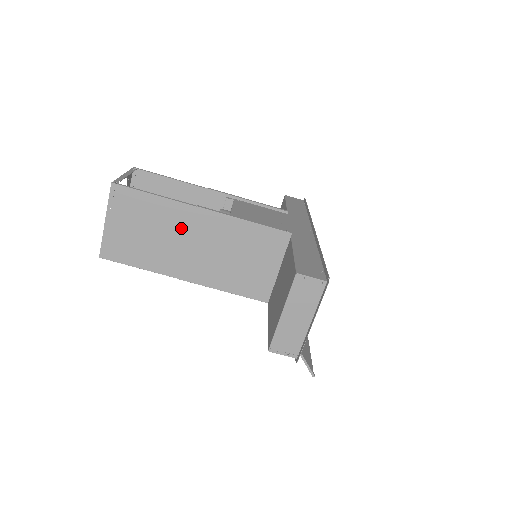
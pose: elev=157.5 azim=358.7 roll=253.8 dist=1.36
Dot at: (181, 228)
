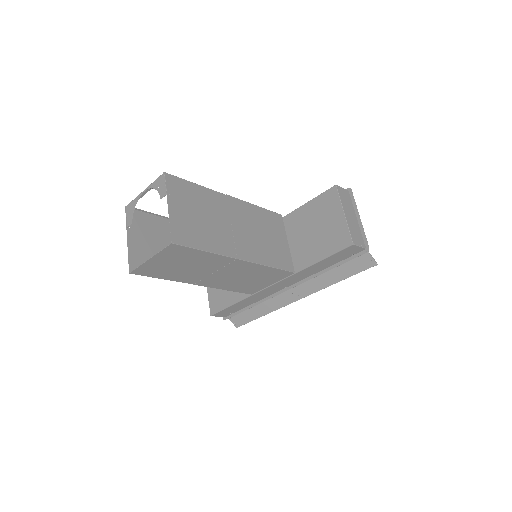
Dot at: (223, 212)
